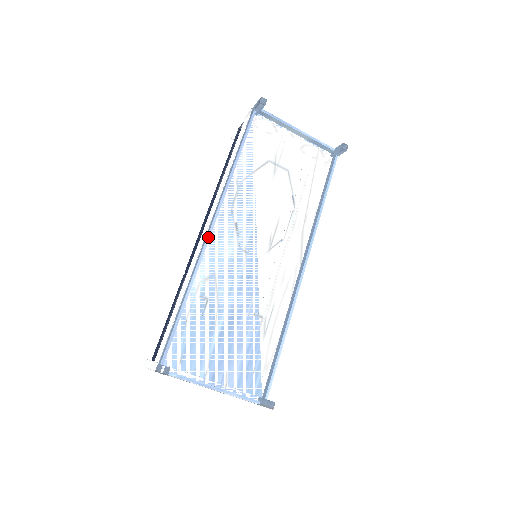
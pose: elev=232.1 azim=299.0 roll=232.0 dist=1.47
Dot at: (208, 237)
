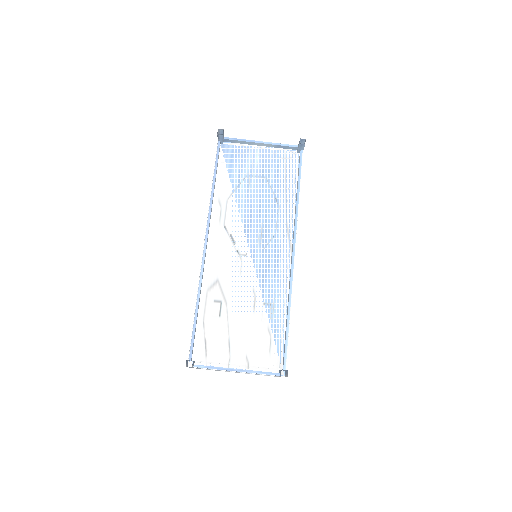
Dot at: (204, 253)
